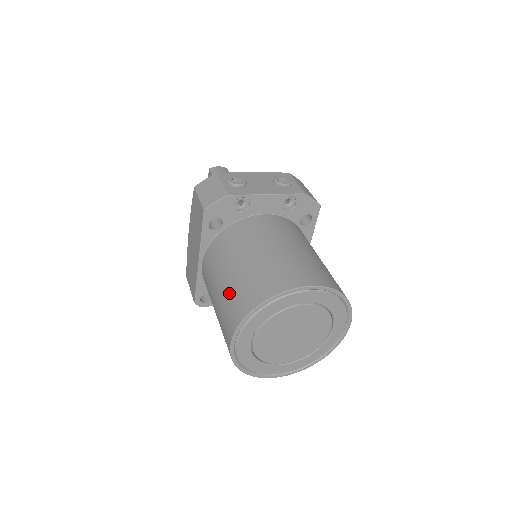
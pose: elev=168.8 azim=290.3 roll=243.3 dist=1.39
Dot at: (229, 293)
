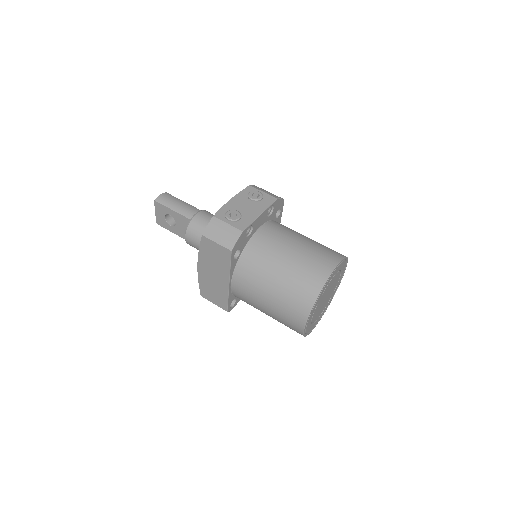
Dot at: (284, 297)
